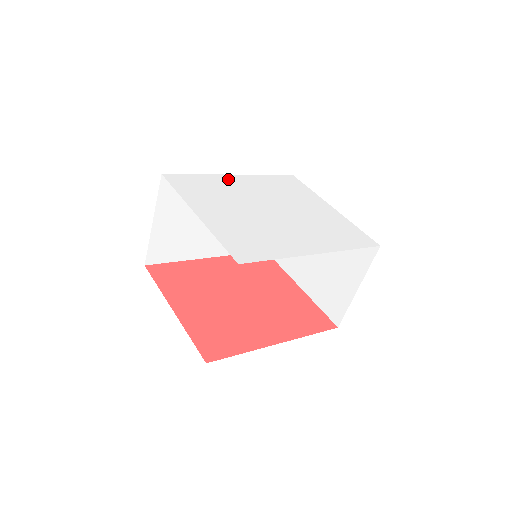
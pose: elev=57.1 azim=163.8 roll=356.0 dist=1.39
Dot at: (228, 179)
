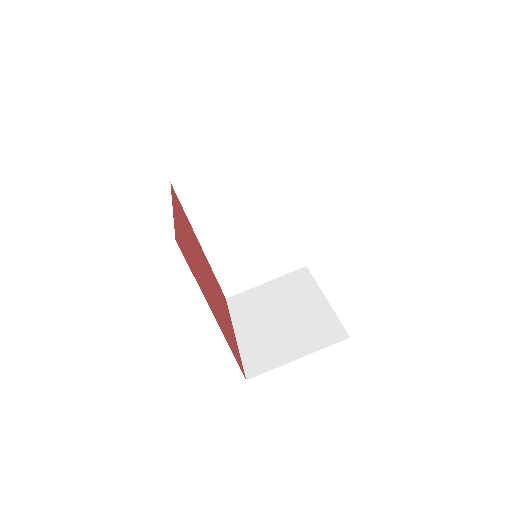
Dot at: occluded
